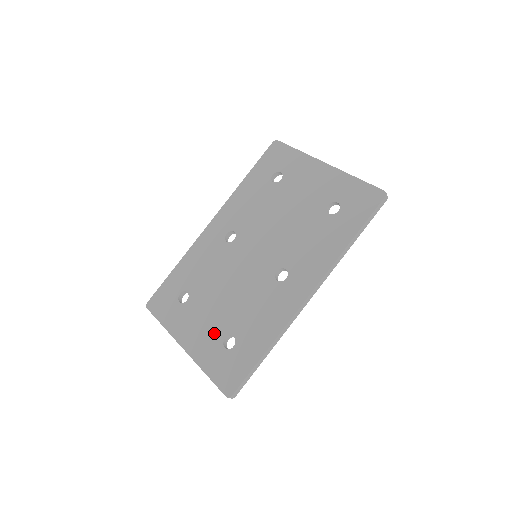
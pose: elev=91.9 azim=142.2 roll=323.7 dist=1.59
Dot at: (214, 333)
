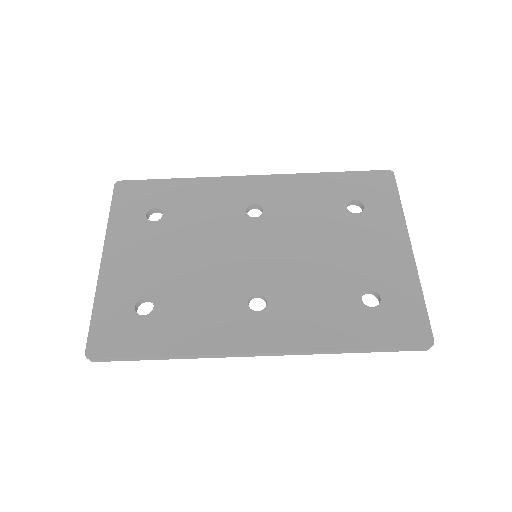
Dot at: (142, 281)
